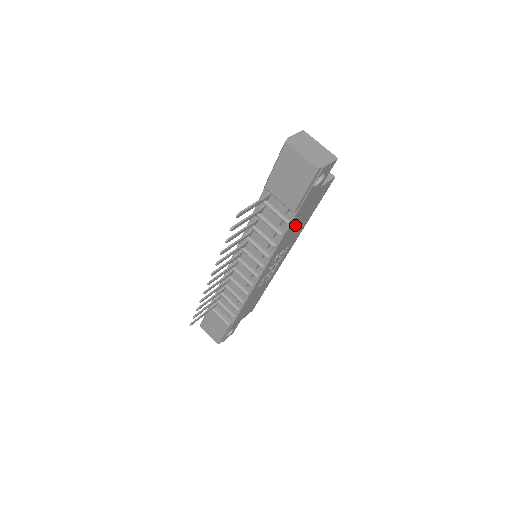
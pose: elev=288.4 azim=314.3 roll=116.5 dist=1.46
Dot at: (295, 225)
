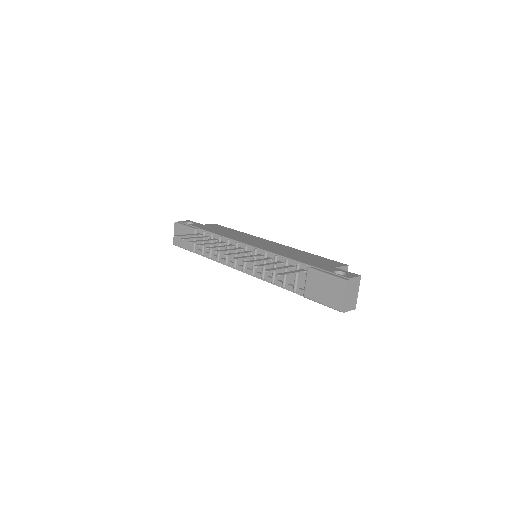
Dot at: occluded
